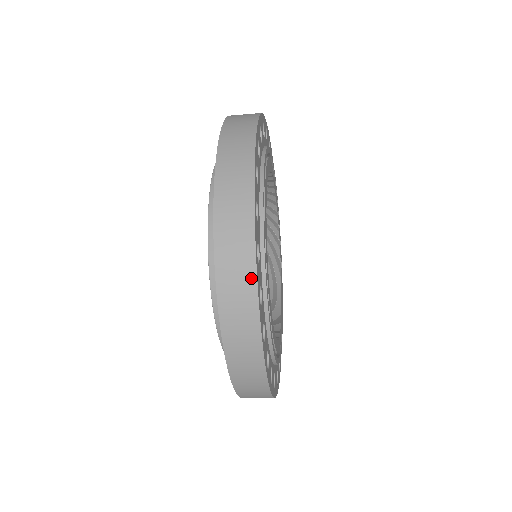
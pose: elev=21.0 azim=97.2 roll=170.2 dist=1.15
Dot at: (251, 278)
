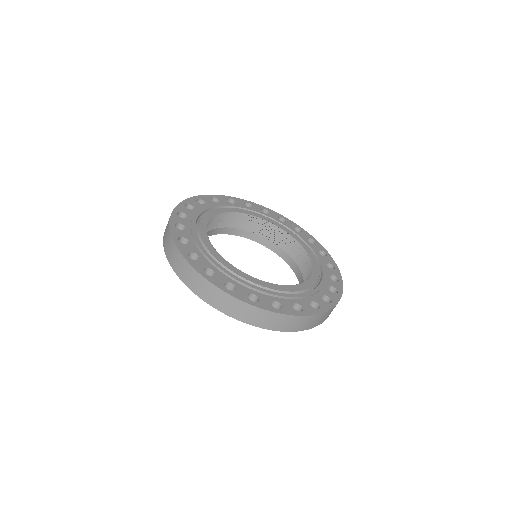
Dot at: occluded
